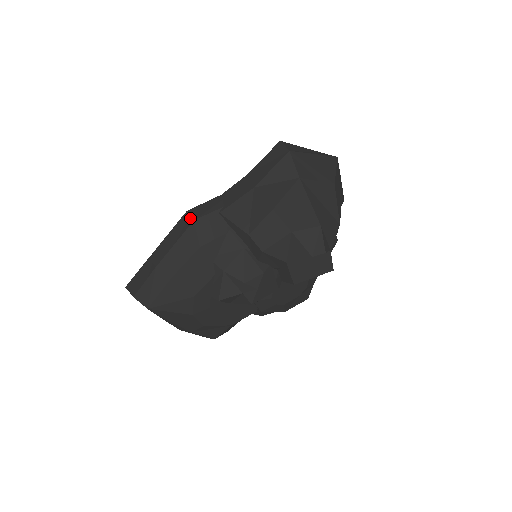
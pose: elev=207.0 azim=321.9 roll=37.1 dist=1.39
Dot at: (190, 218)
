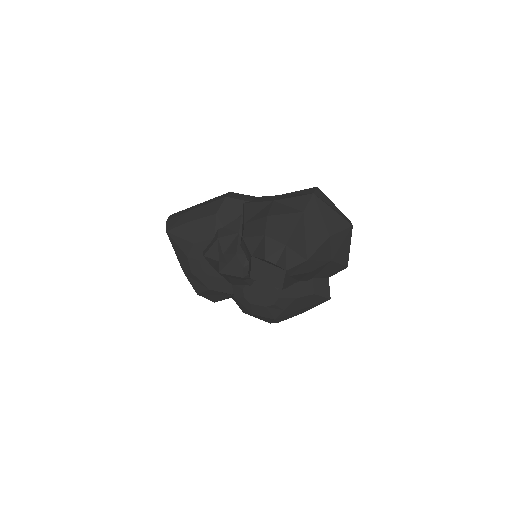
Dot at: (226, 195)
